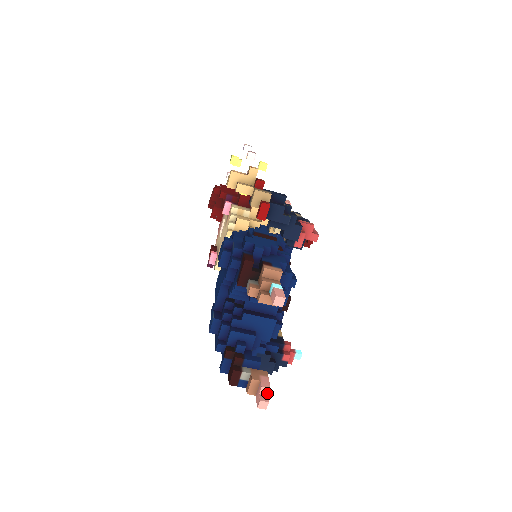
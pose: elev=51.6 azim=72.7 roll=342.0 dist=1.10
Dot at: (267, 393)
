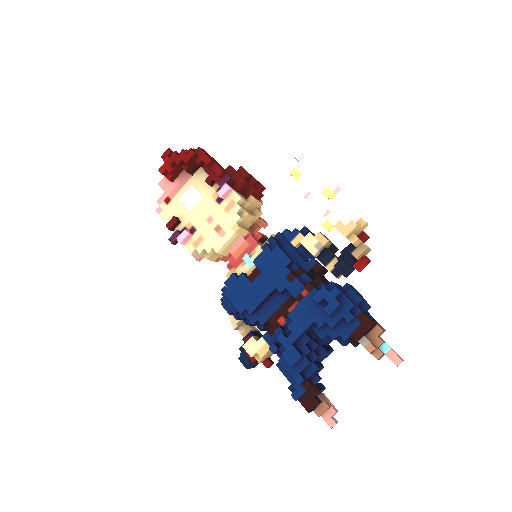
Dot at: occluded
